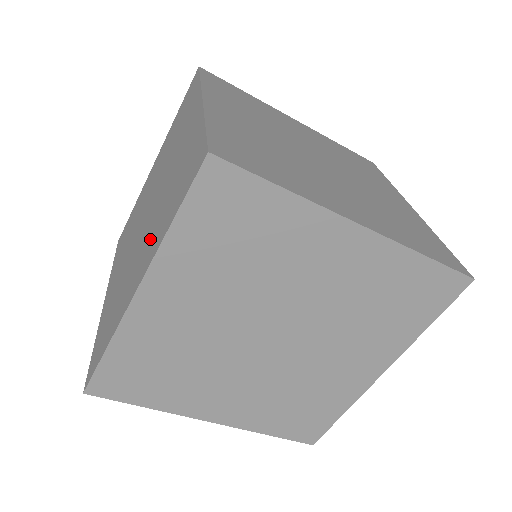
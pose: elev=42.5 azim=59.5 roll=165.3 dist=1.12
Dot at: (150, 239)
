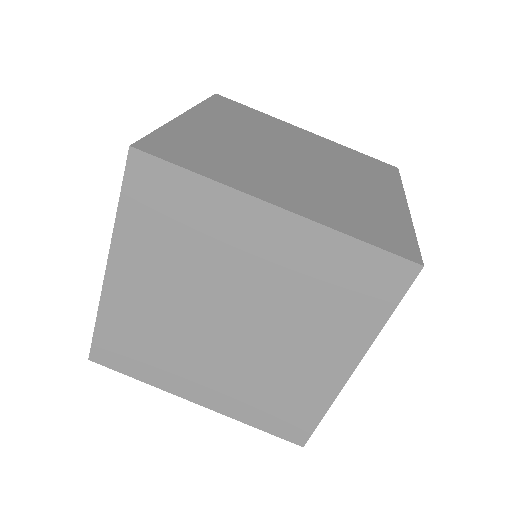
Dot at: occluded
